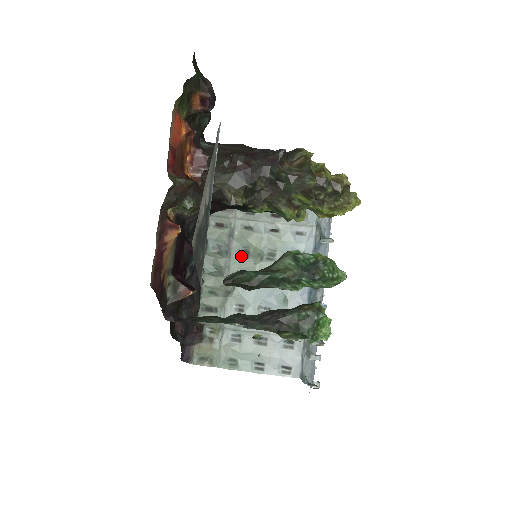
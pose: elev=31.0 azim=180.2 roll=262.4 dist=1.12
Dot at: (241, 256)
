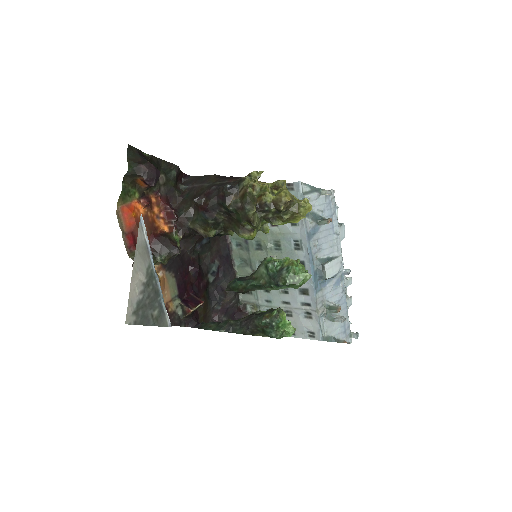
Dot at: (256, 249)
